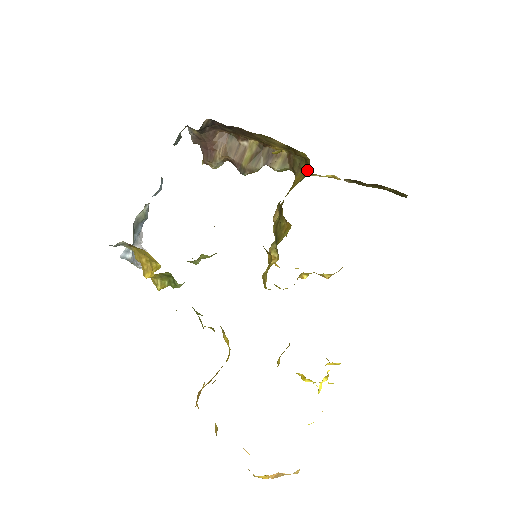
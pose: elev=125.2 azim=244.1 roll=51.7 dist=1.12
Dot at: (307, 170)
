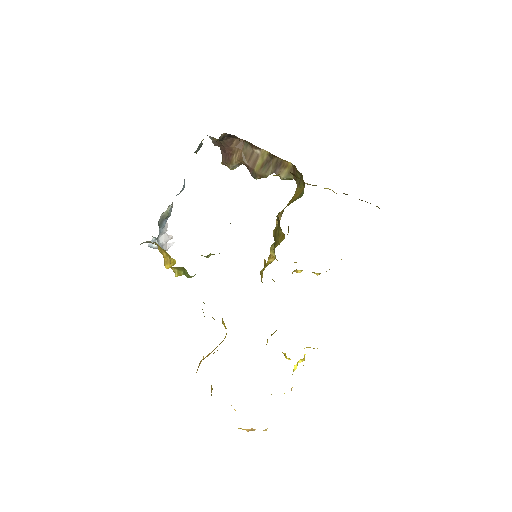
Dot at: (302, 191)
